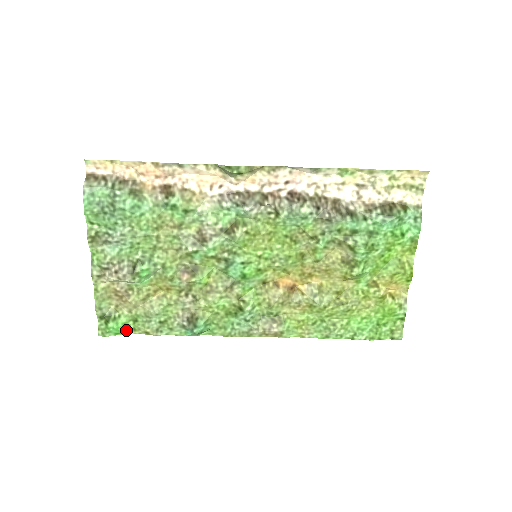
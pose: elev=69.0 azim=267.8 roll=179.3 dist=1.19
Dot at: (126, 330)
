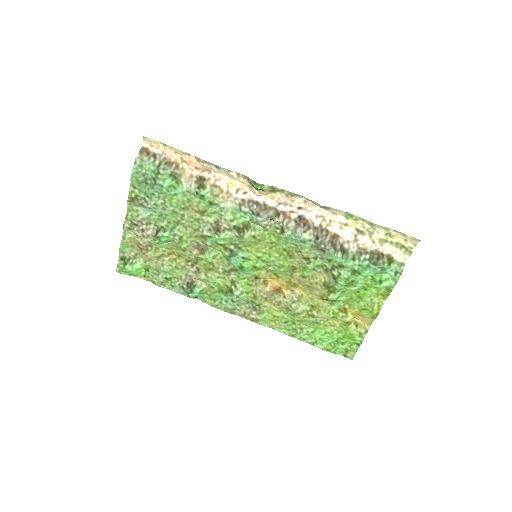
Dot at: (138, 274)
